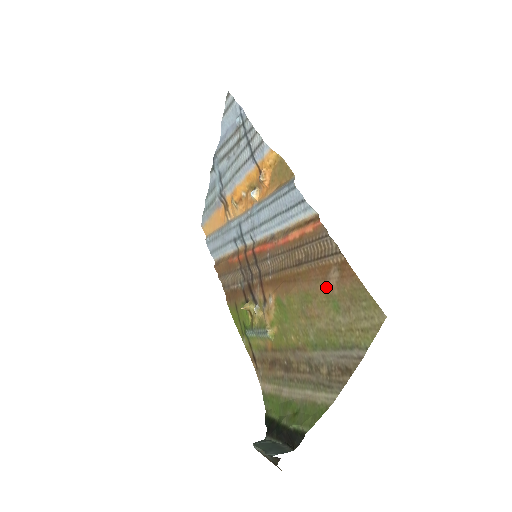
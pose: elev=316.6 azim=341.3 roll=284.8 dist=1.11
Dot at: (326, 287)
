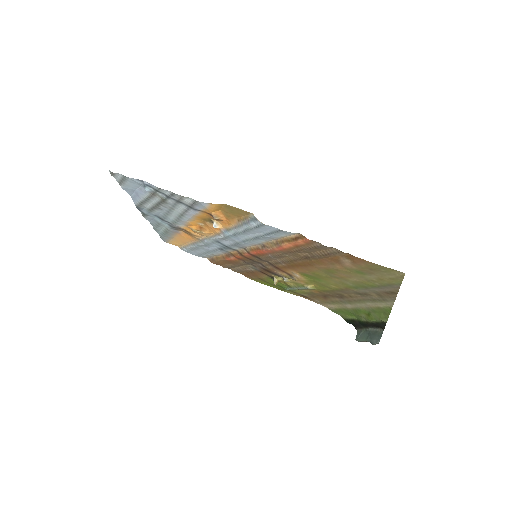
Dot at: (344, 266)
